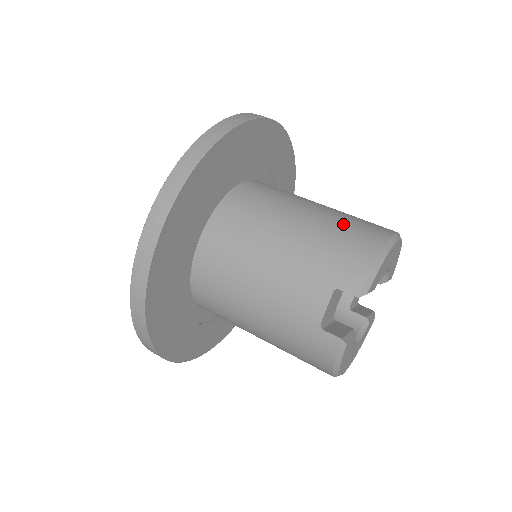
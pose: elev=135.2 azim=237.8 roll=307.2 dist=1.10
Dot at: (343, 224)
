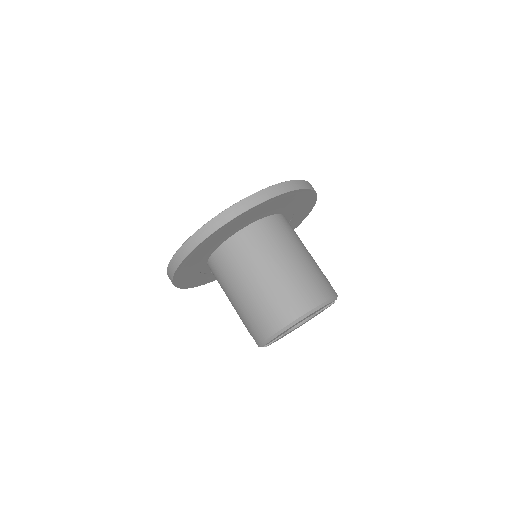
Dot at: (261, 307)
